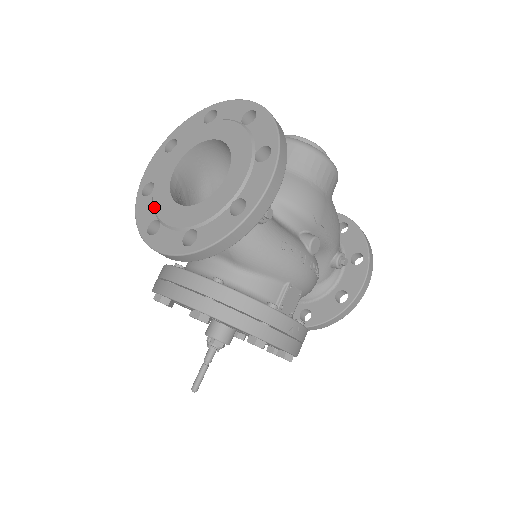
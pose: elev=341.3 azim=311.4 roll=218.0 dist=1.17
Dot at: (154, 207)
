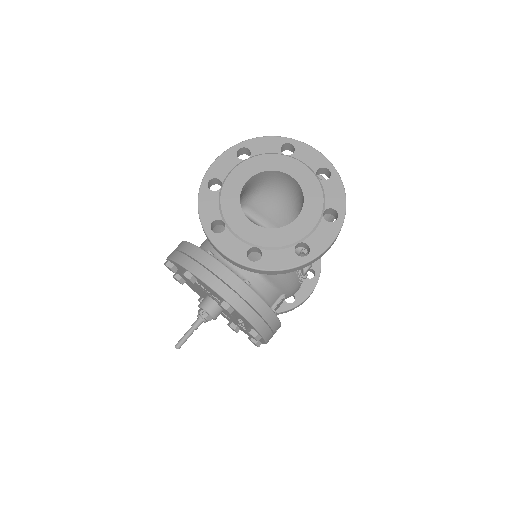
Dot at: (222, 208)
